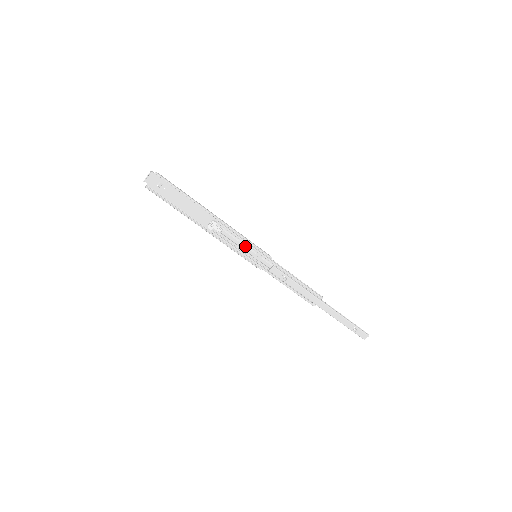
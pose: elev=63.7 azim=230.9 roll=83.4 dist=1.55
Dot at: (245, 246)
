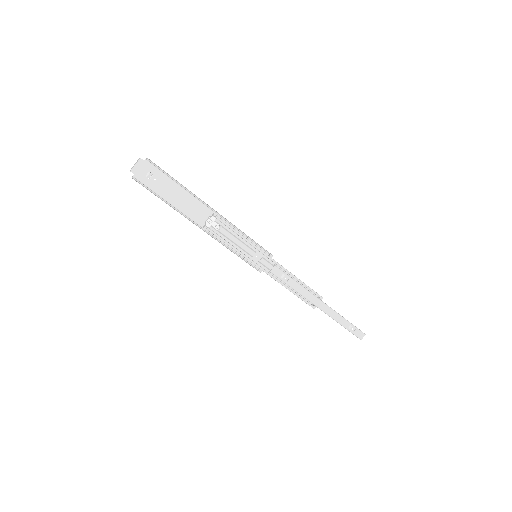
Dot at: (245, 245)
